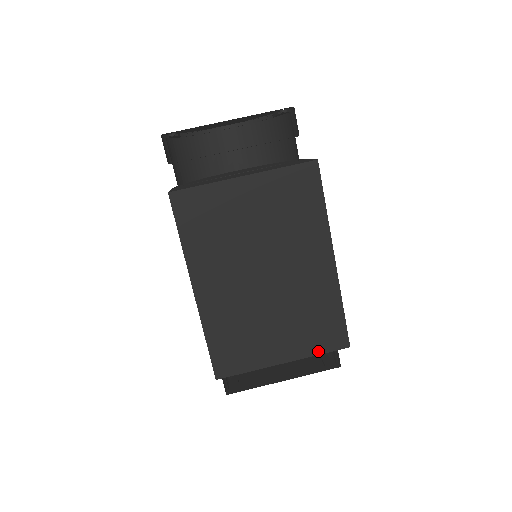
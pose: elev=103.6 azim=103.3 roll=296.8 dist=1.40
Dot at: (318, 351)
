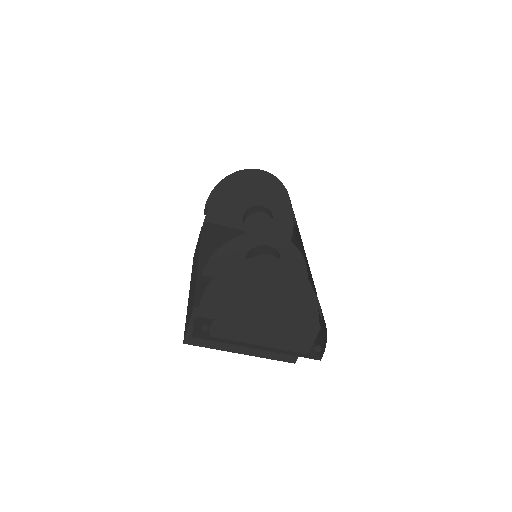
Dot at: occluded
